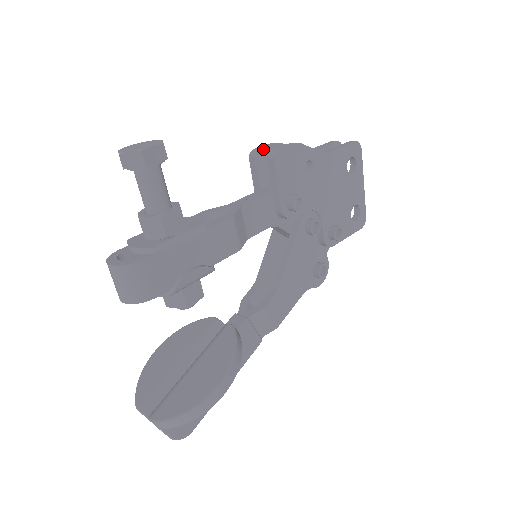
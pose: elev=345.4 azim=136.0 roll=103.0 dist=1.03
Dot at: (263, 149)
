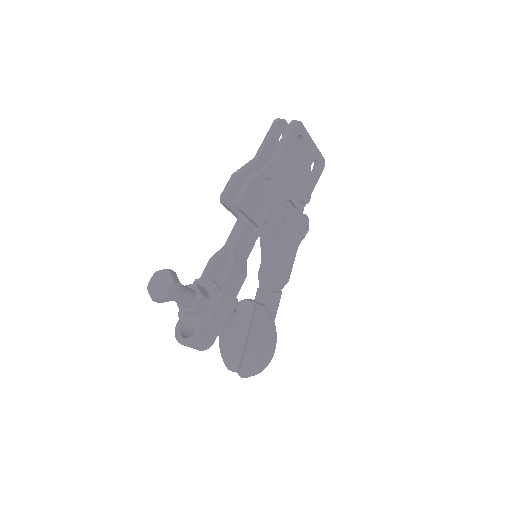
Dot at: (228, 193)
